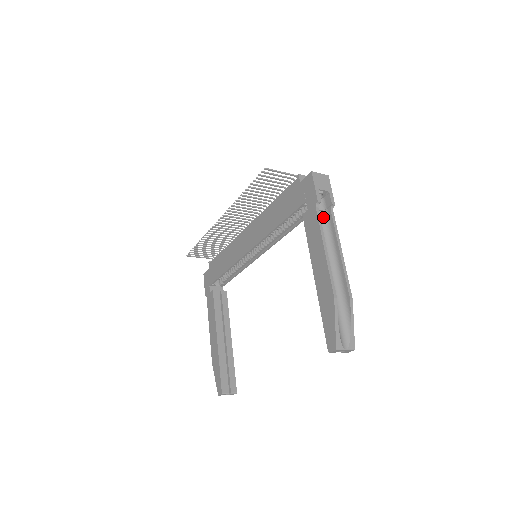
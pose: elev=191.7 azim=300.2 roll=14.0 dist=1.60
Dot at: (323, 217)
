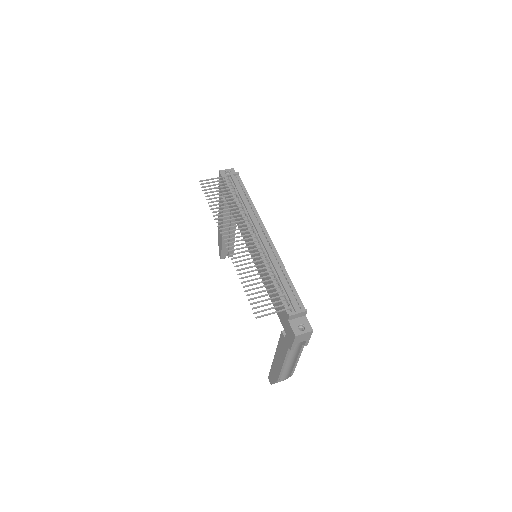
Dot at: occluded
